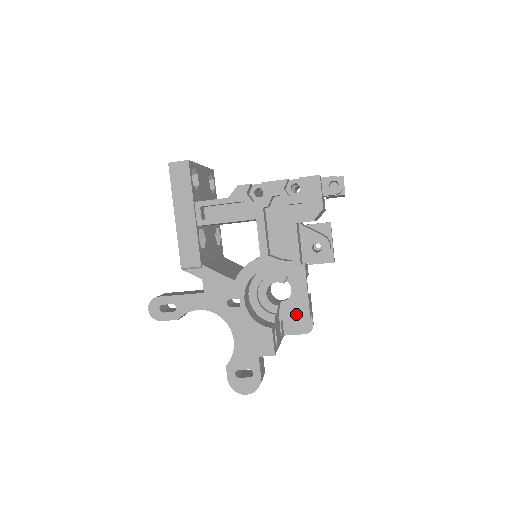
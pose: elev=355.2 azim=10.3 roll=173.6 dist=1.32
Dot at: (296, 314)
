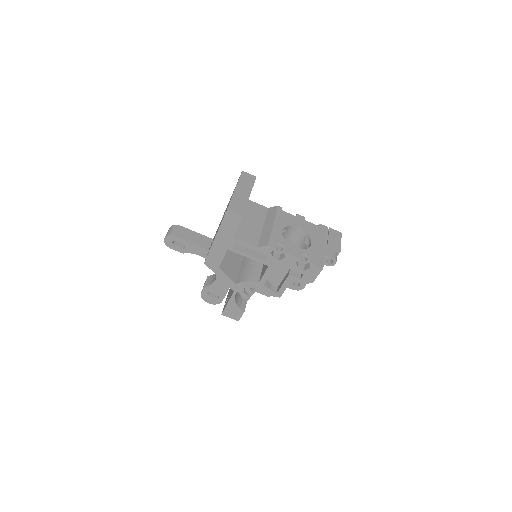
Dot at: (263, 292)
